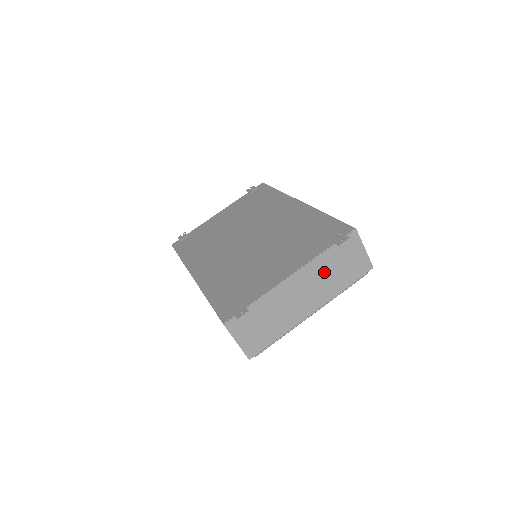
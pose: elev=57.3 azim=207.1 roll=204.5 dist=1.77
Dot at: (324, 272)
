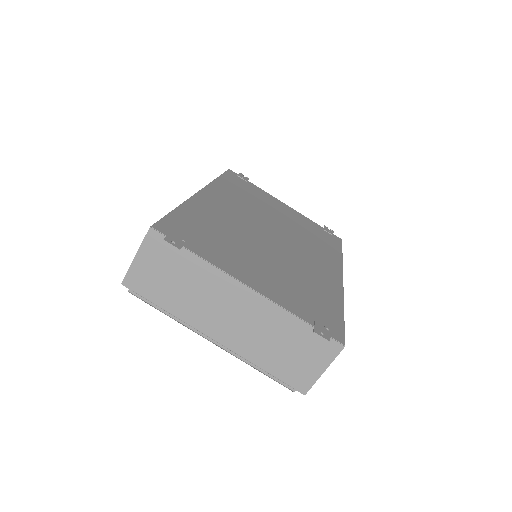
Dot at: (271, 330)
